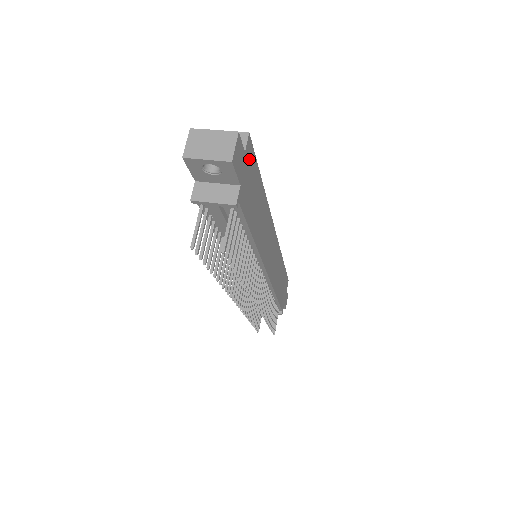
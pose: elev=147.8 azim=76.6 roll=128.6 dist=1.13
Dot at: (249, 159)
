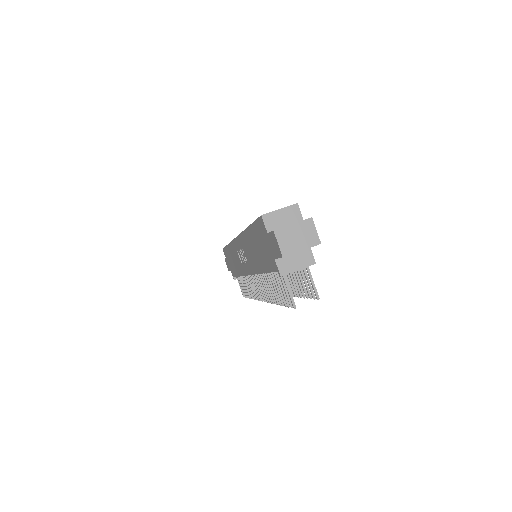
Dot at: occluded
